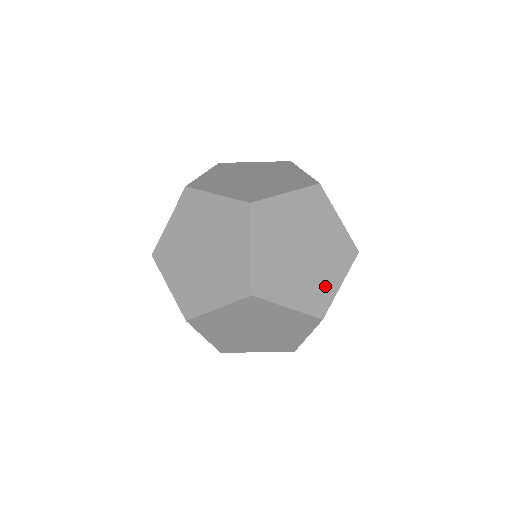
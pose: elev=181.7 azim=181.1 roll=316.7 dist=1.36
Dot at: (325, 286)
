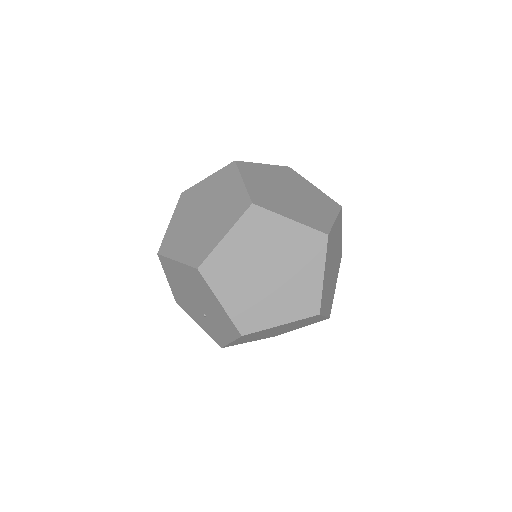
Dot at: (333, 291)
